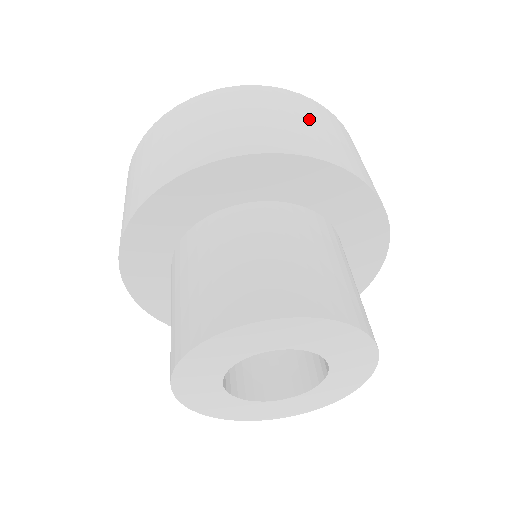
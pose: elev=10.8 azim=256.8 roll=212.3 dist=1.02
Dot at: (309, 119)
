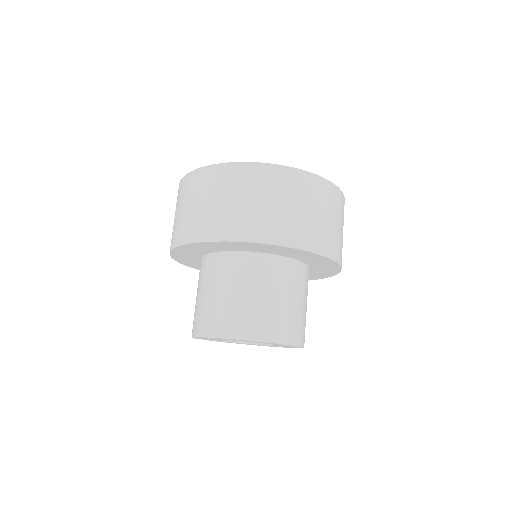
Dot at: (242, 195)
